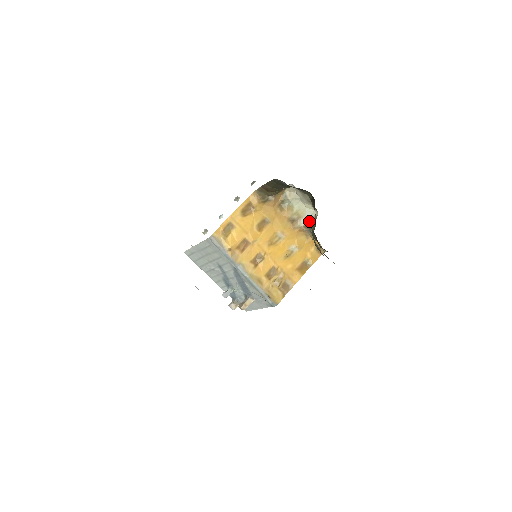
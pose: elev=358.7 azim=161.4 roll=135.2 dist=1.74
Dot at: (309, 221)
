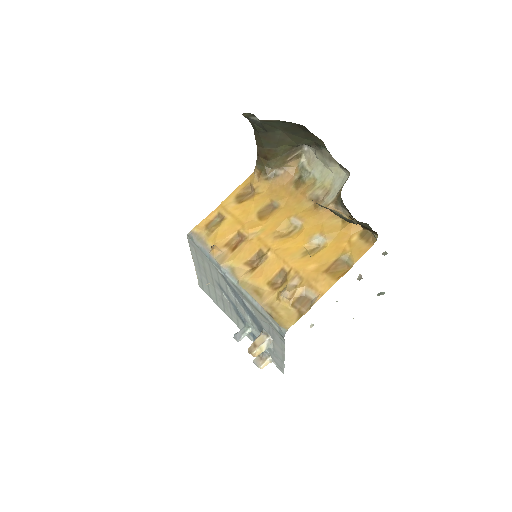
Dot at: (339, 191)
